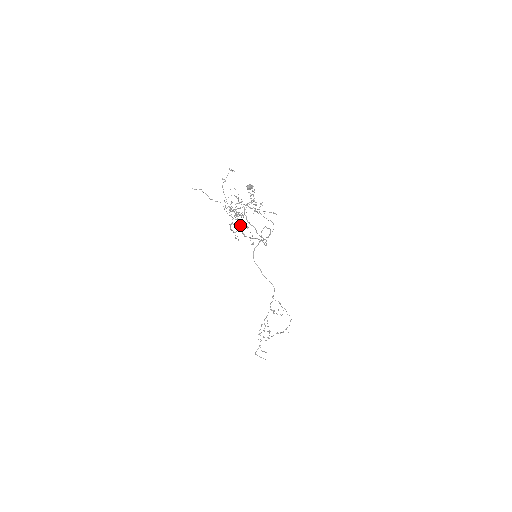
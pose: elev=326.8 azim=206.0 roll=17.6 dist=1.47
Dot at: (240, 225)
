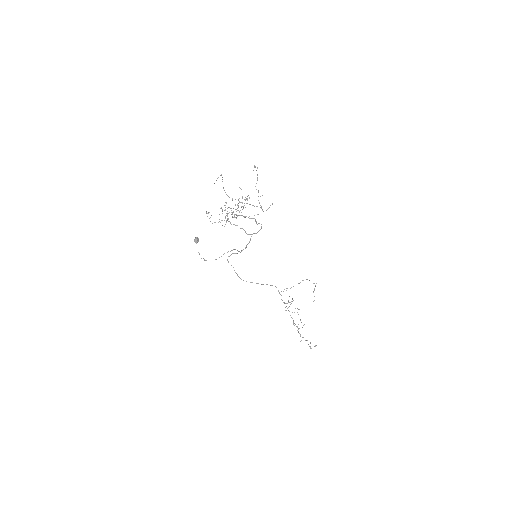
Dot at: (246, 216)
